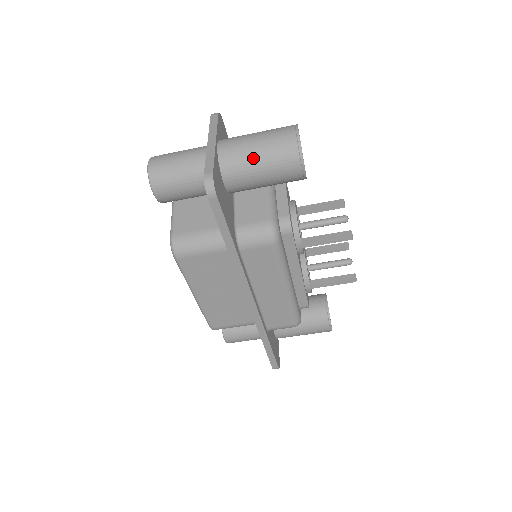
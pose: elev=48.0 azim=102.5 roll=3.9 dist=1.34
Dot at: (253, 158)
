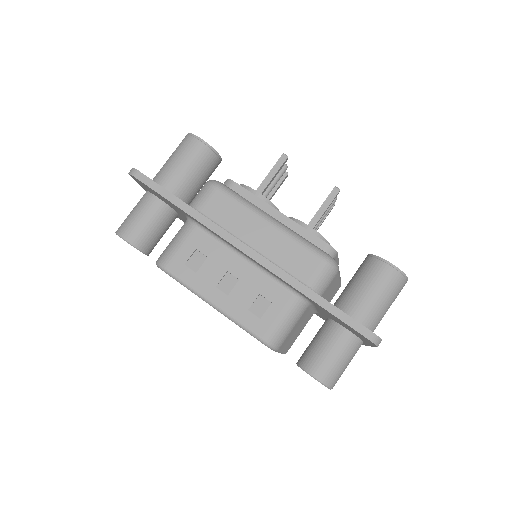
Dot at: (168, 163)
